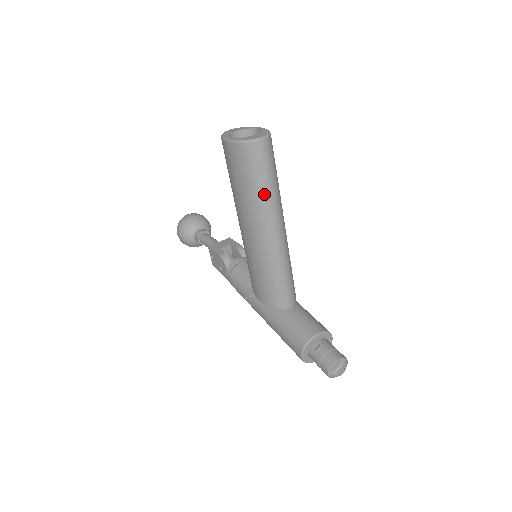
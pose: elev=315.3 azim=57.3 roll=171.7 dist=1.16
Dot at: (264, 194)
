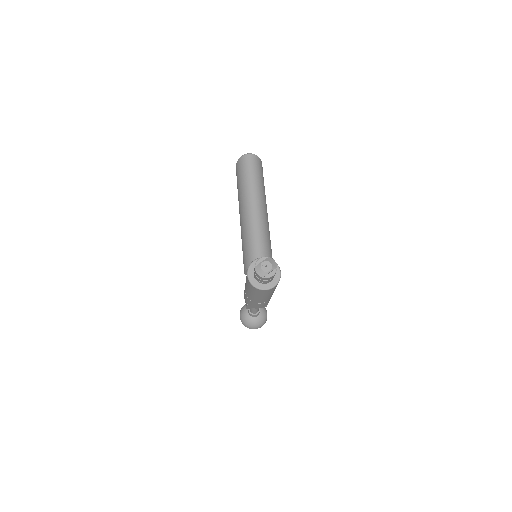
Dot at: (247, 182)
